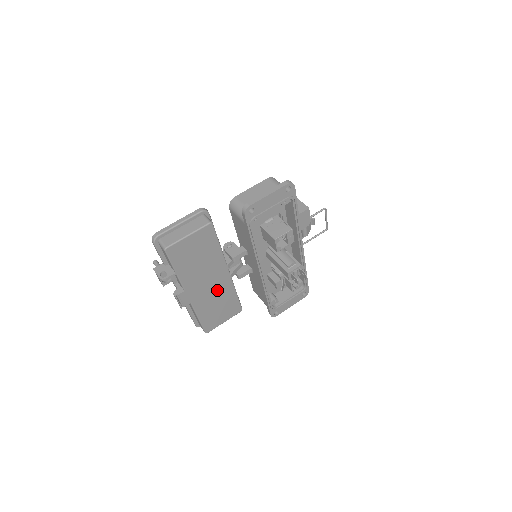
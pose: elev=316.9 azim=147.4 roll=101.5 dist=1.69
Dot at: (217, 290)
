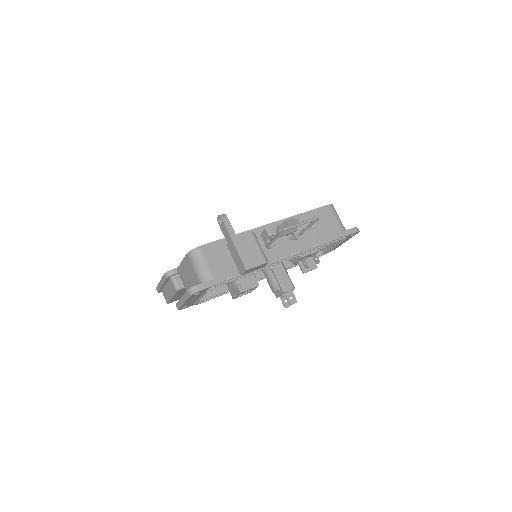
Dot at: occluded
